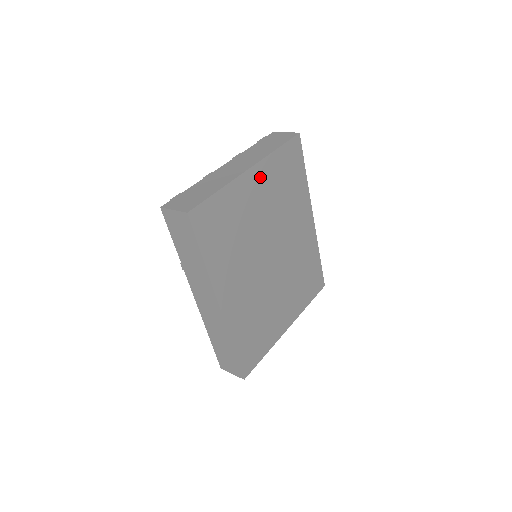
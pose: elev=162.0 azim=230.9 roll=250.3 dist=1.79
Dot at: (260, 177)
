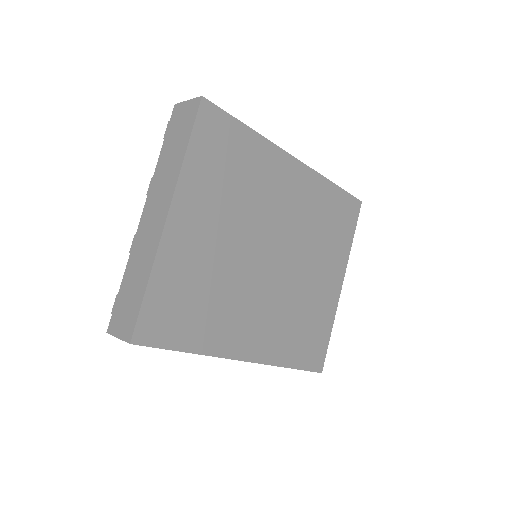
Dot at: (189, 207)
